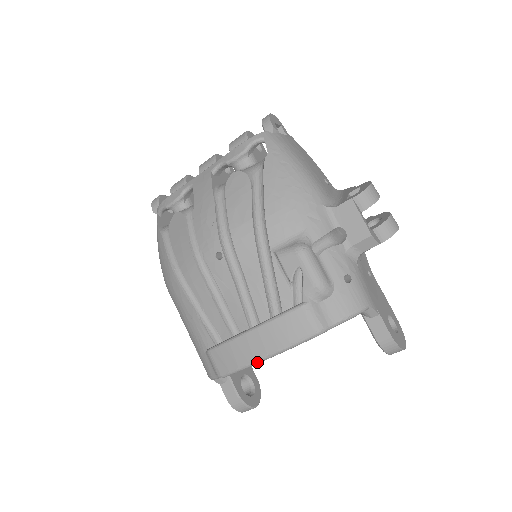
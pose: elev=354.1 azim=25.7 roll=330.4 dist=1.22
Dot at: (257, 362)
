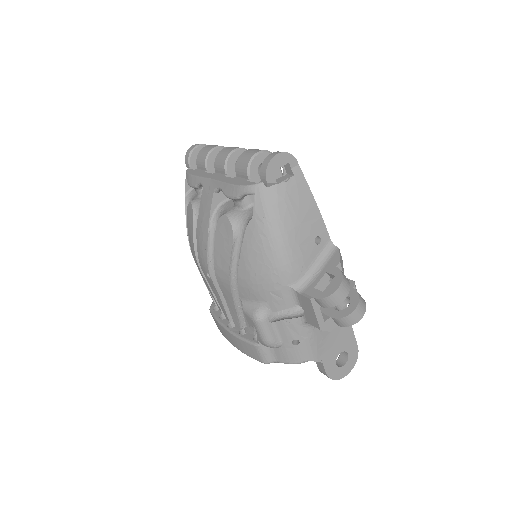
Dot at: occluded
